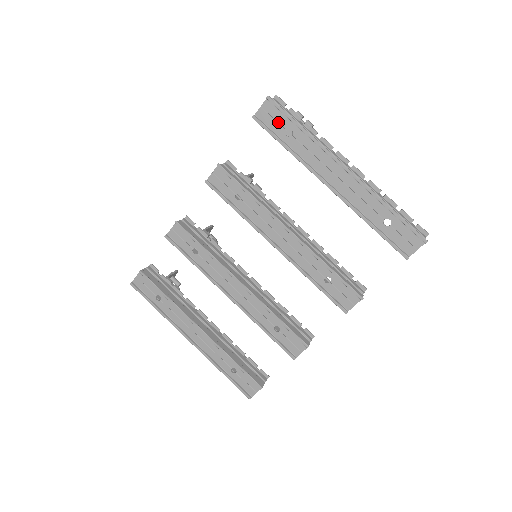
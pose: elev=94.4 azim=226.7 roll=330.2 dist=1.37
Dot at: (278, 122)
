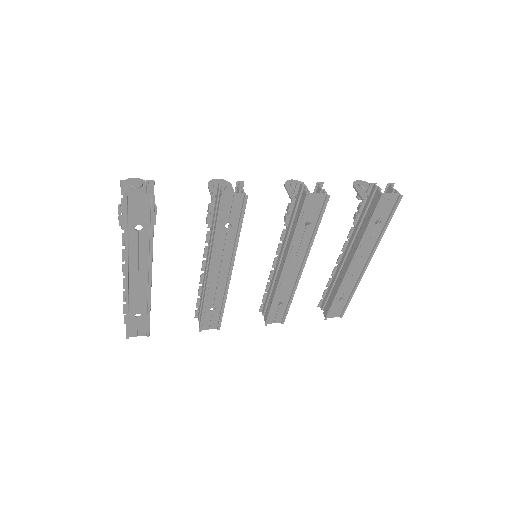
Dot at: (383, 212)
